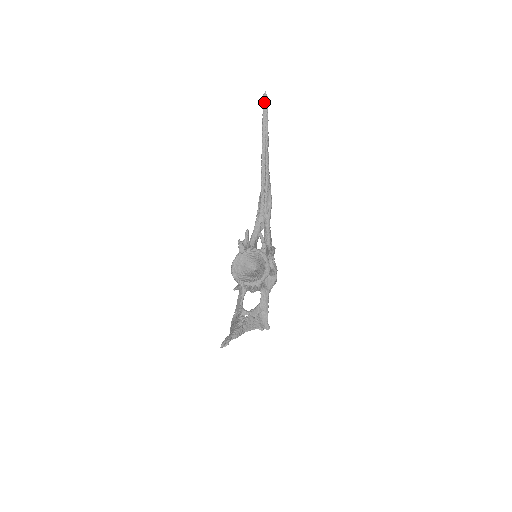
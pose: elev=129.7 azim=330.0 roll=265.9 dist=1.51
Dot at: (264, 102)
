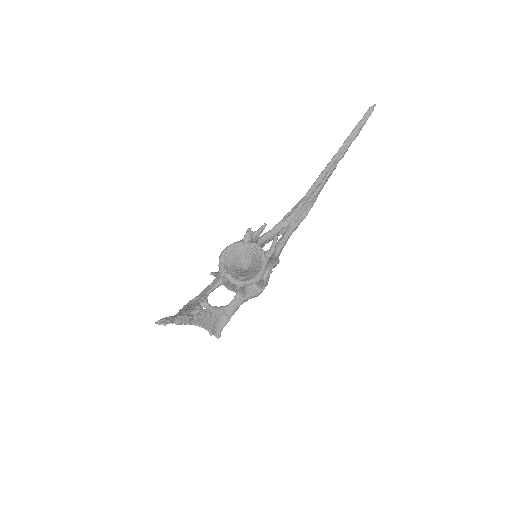
Dot at: (367, 113)
